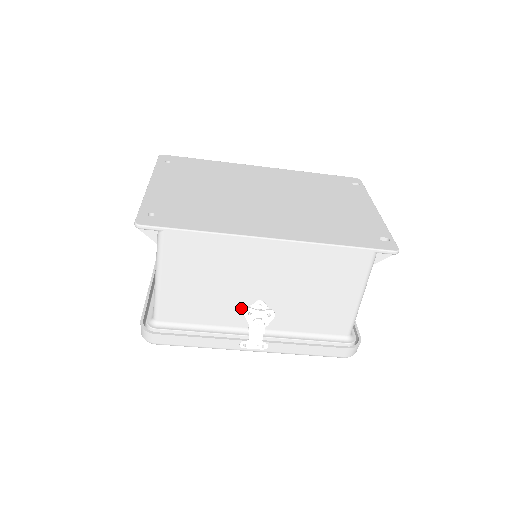
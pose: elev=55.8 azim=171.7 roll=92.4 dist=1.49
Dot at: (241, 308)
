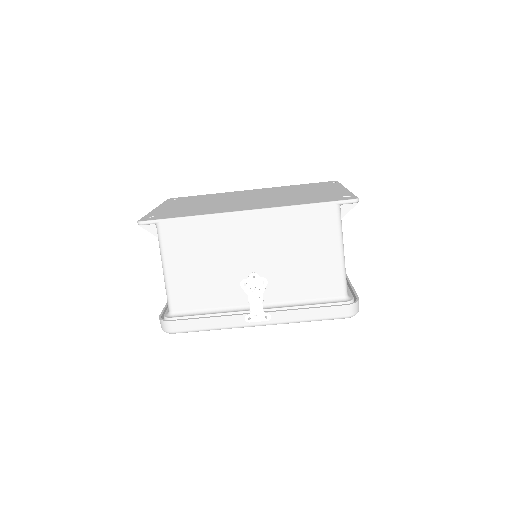
Dot at: (239, 284)
